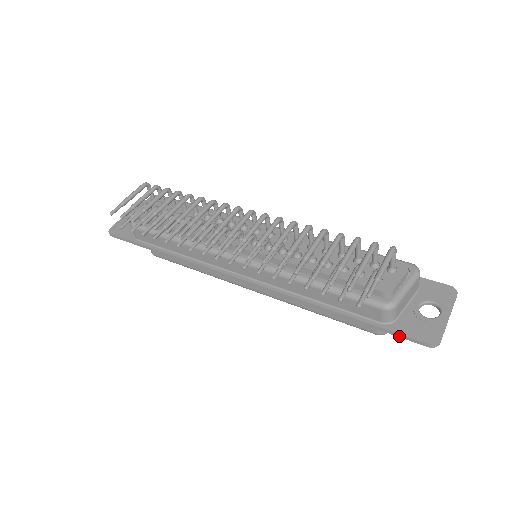
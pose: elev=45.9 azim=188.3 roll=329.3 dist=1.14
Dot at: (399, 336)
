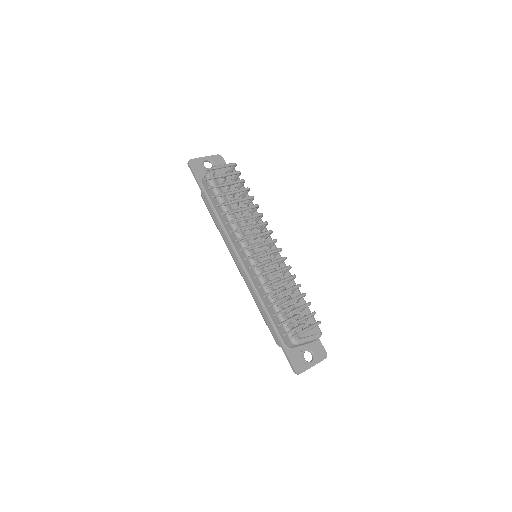
Dot at: (287, 357)
